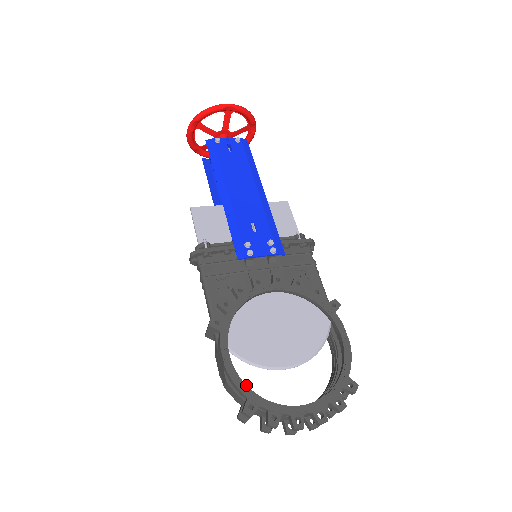
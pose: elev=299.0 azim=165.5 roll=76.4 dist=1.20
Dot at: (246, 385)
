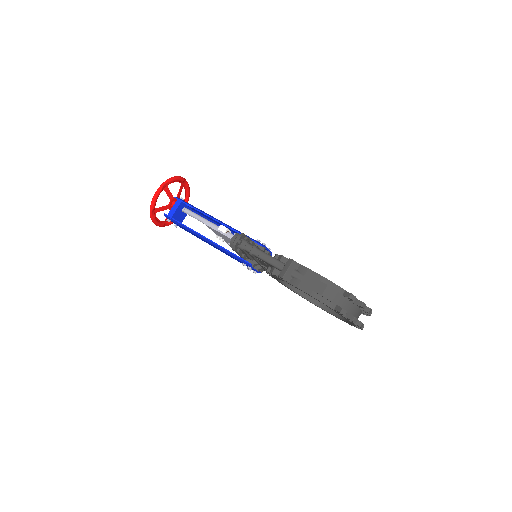
Dot at: (338, 286)
